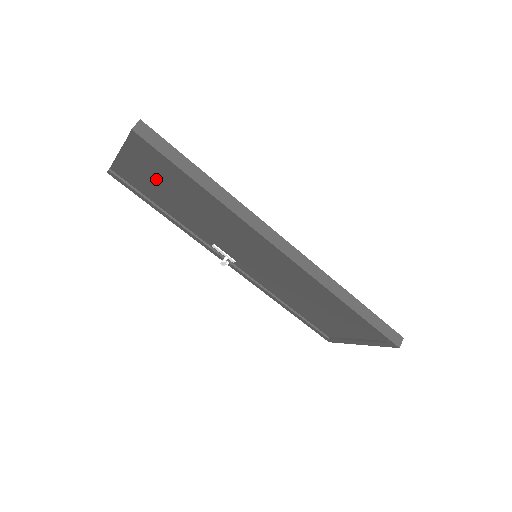
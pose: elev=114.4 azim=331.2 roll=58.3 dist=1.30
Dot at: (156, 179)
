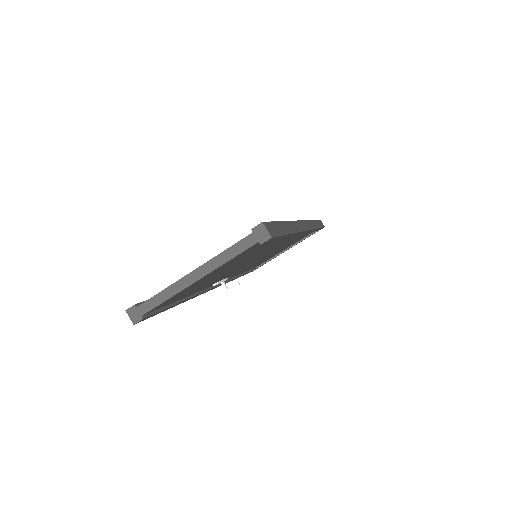
Dot at: occluded
